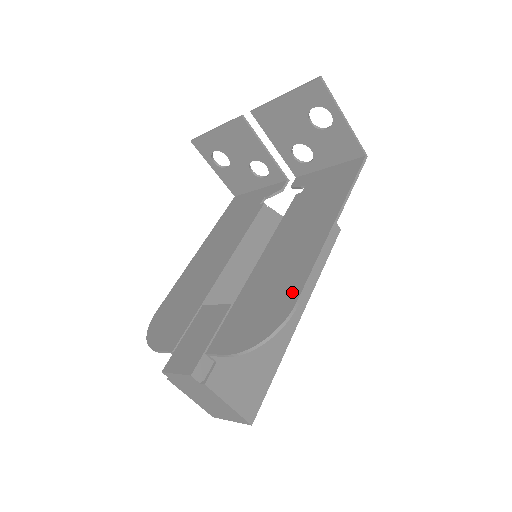
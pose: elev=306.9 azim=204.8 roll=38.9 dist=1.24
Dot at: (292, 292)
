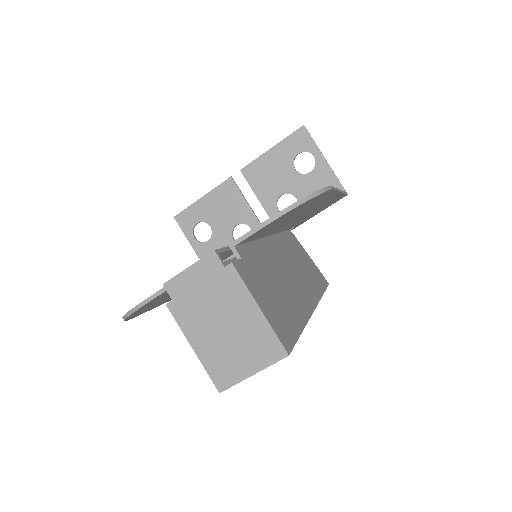
Dot at: occluded
